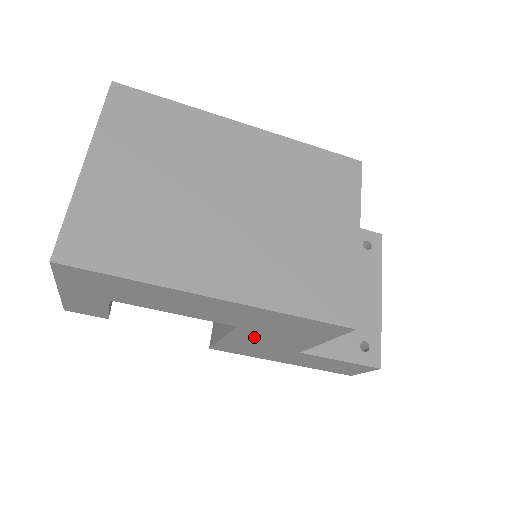
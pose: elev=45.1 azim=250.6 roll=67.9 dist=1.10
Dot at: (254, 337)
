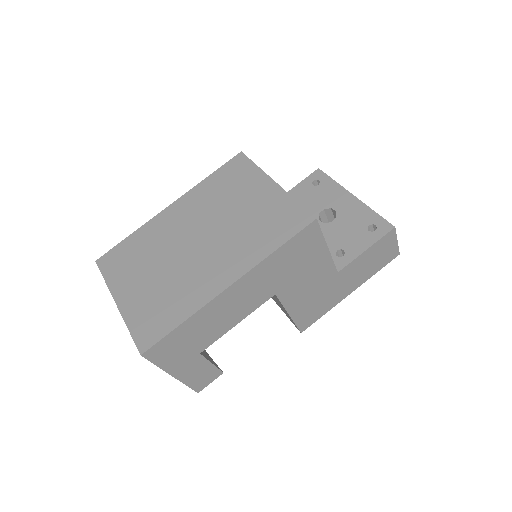
Dot at: (297, 291)
